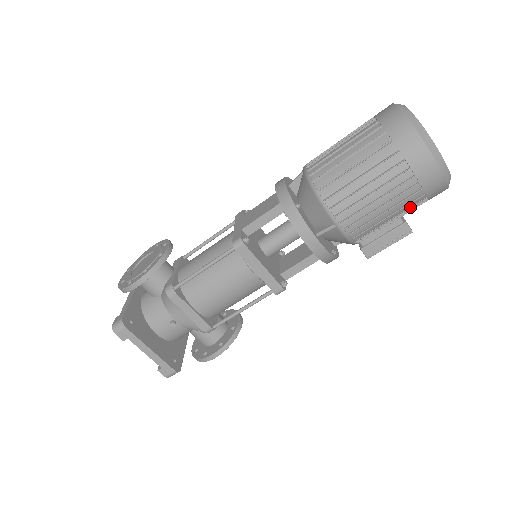
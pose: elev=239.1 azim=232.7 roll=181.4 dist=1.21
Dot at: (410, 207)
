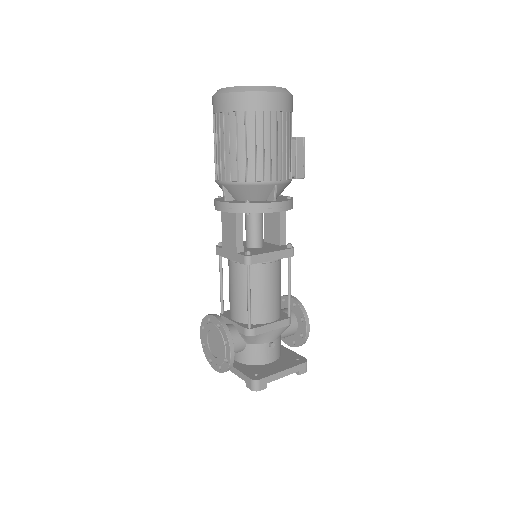
Dot at: (291, 128)
